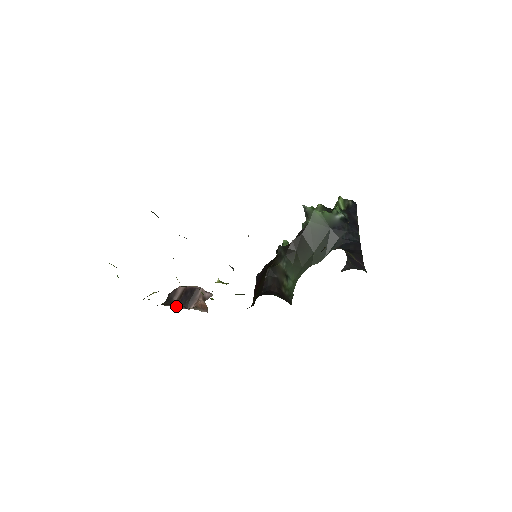
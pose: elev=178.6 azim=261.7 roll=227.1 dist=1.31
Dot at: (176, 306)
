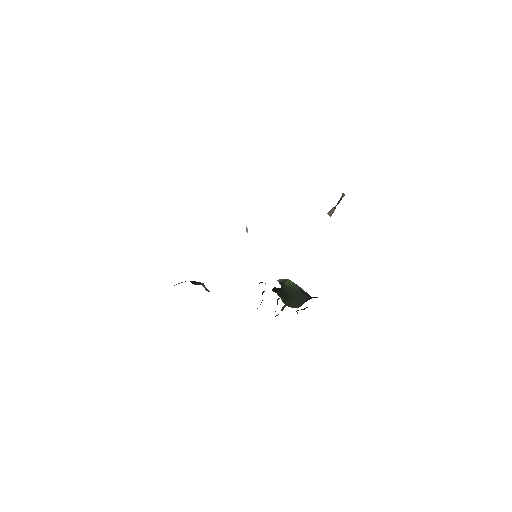
Dot at: occluded
